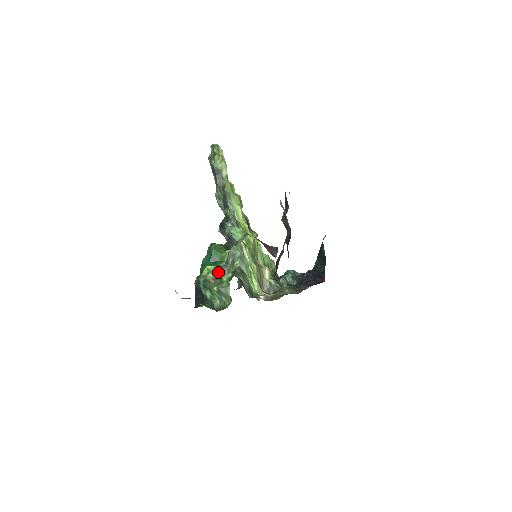
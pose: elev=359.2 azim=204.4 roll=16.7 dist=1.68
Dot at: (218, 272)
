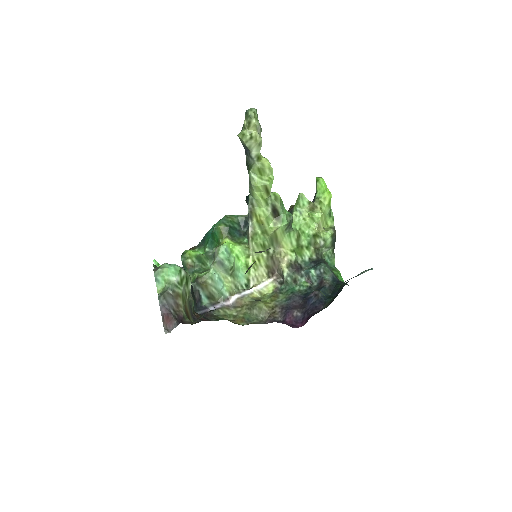
Dot at: (198, 260)
